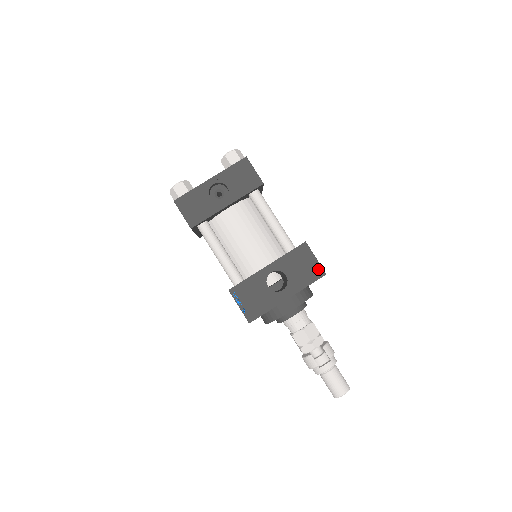
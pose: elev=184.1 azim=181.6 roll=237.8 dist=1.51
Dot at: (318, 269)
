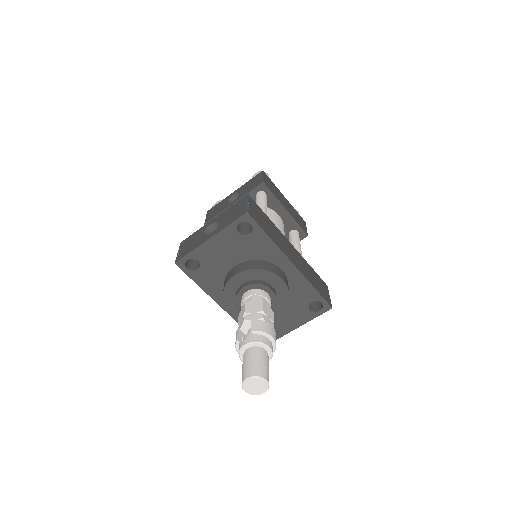
Dot at: (244, 210)
